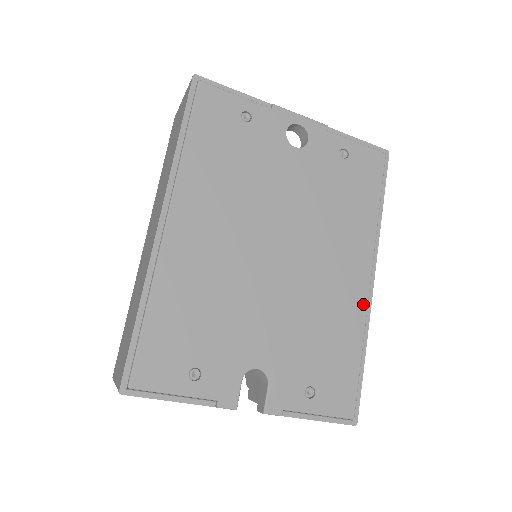
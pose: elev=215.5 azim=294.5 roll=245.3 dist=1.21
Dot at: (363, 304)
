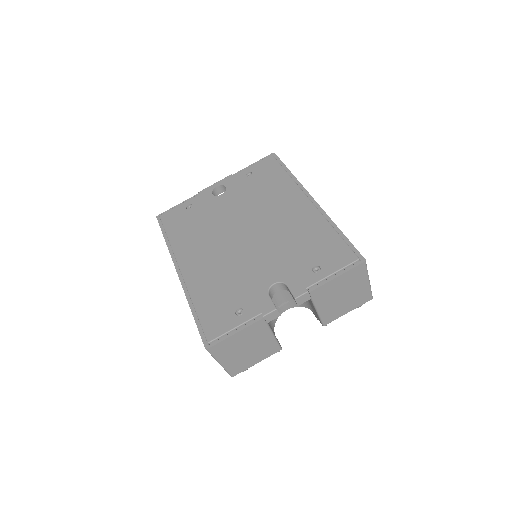
Dot at: (315, 212)
